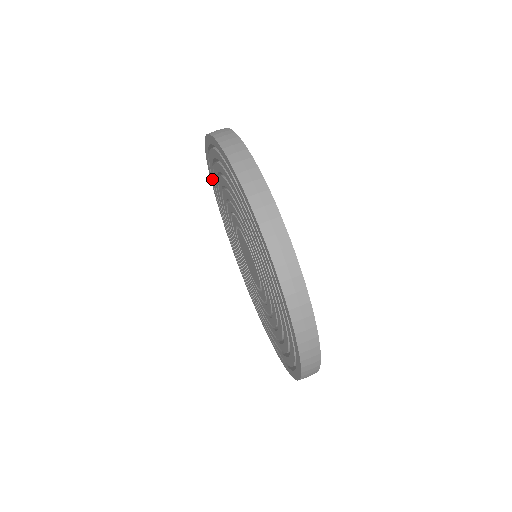
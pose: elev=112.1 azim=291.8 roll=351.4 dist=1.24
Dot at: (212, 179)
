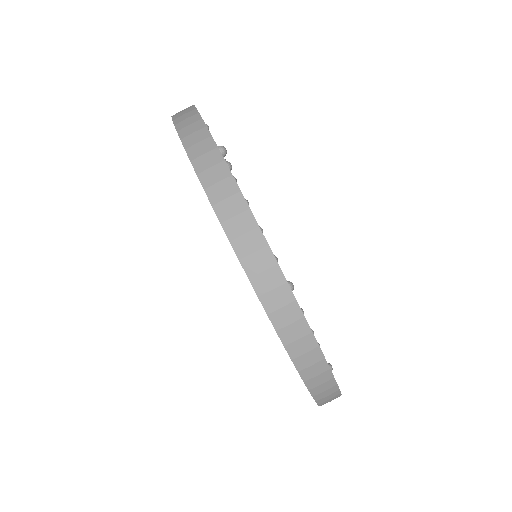
Dot at: occluded
